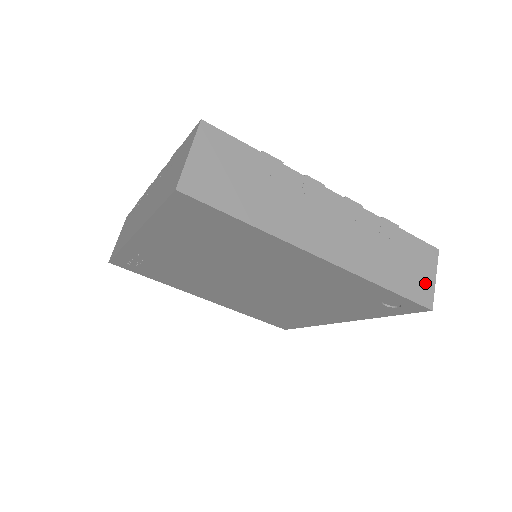
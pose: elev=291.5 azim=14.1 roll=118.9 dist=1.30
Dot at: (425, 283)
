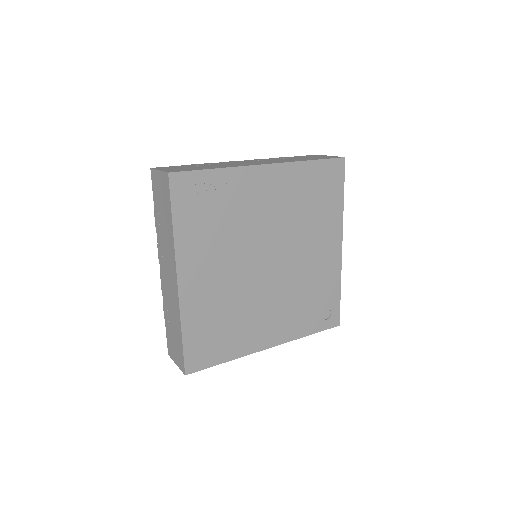
Dot at: occluded
